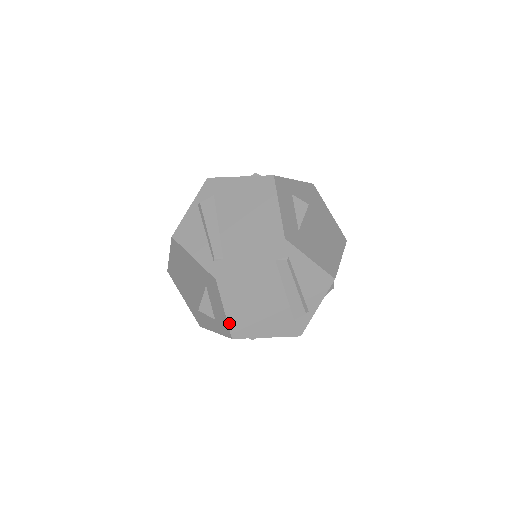
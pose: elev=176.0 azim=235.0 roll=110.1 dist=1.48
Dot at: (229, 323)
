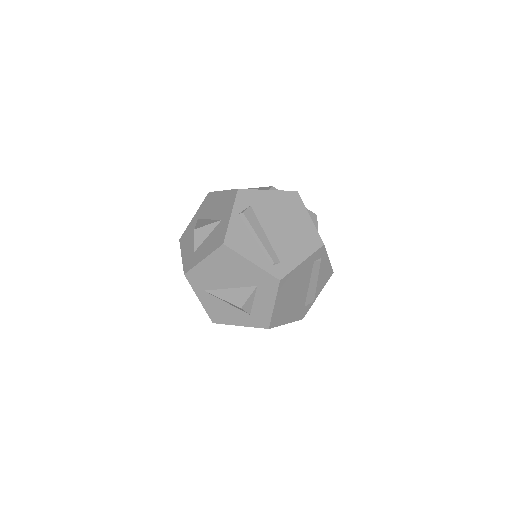
Dot at: (272, 316)
